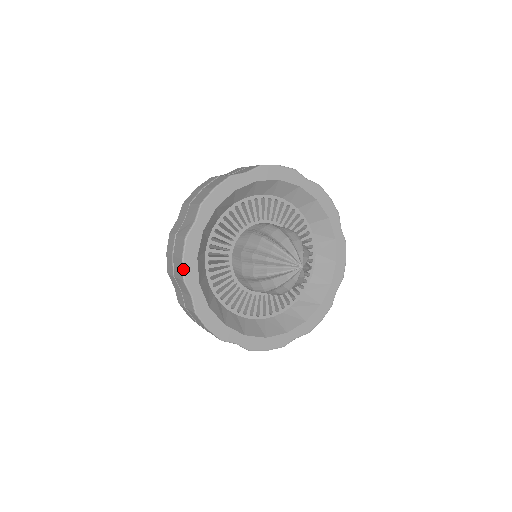
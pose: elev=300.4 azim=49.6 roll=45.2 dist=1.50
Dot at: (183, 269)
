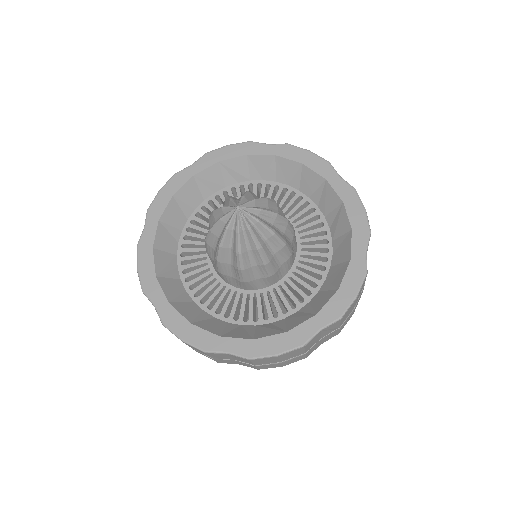
Dot at: (192, 346)
